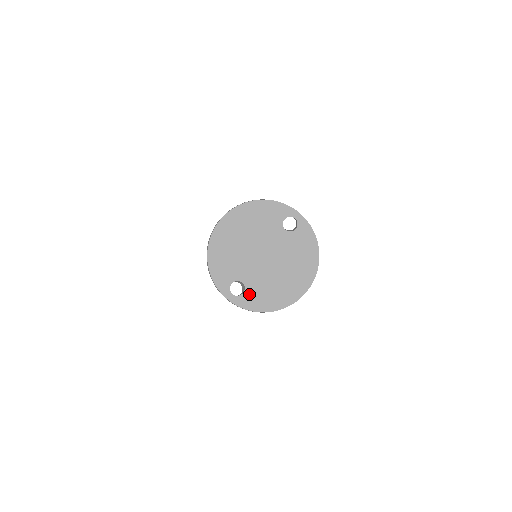
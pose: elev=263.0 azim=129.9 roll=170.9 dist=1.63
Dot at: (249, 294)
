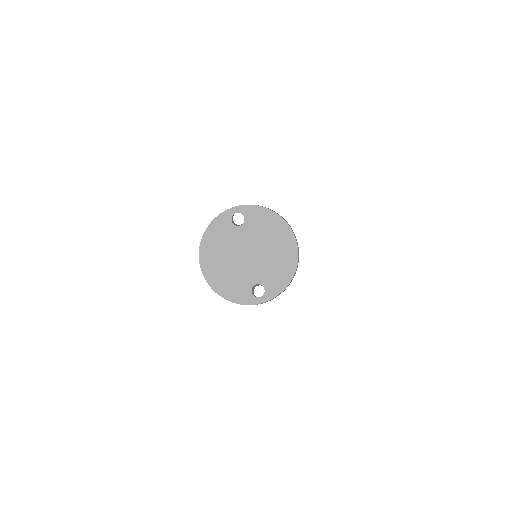
Dot at: (268, 285)
